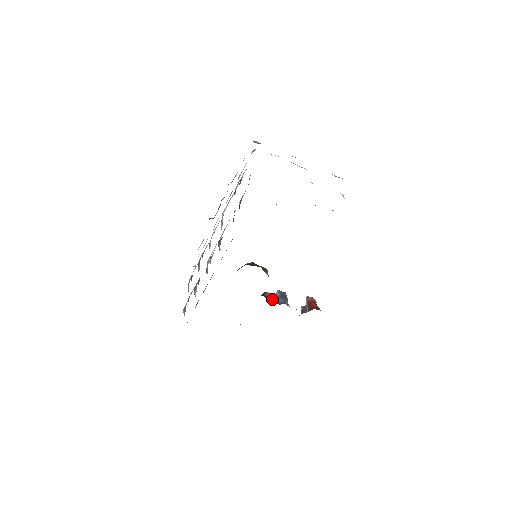
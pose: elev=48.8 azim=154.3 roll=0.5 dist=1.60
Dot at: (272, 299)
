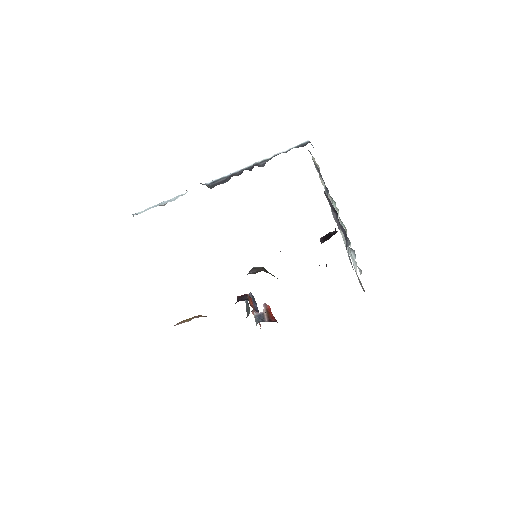
Dot at: (251, 304)
